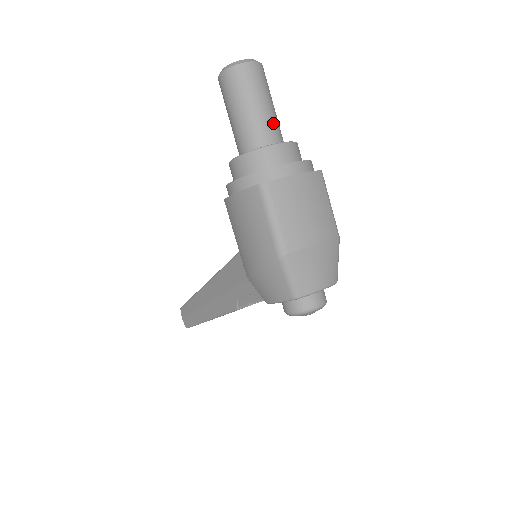
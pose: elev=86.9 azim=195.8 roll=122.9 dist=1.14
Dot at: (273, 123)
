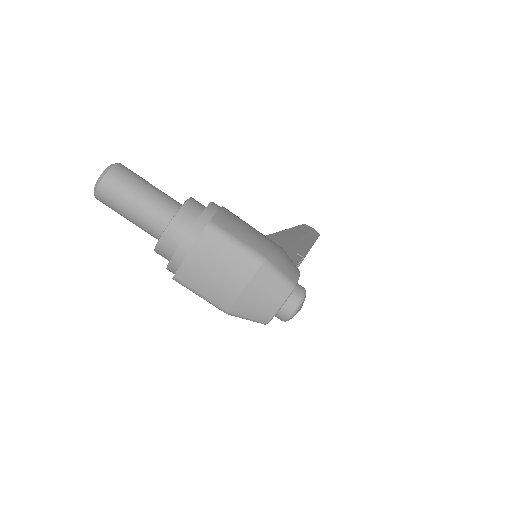
Dot at: (151, 214)
